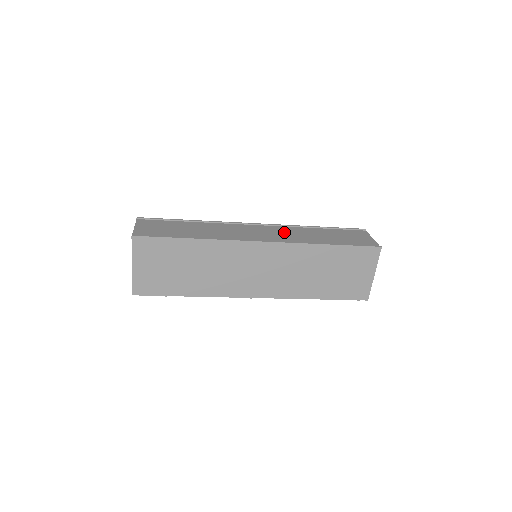
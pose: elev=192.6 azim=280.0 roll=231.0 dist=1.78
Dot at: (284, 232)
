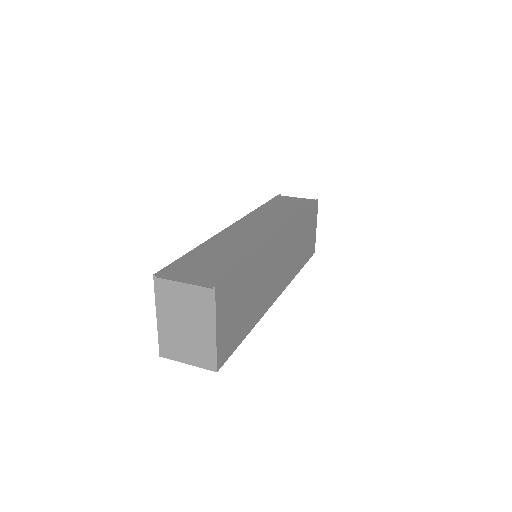
Dot at: (262, 219)
